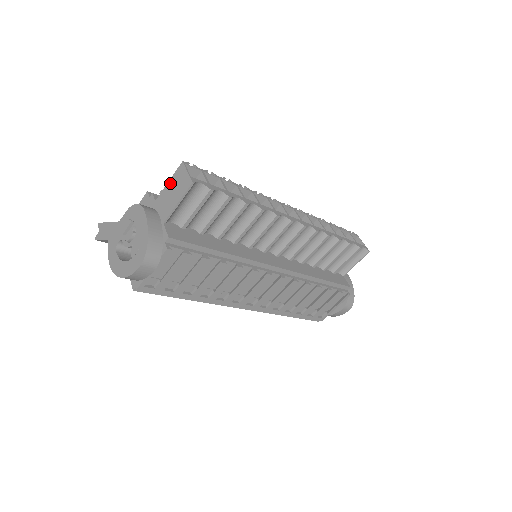
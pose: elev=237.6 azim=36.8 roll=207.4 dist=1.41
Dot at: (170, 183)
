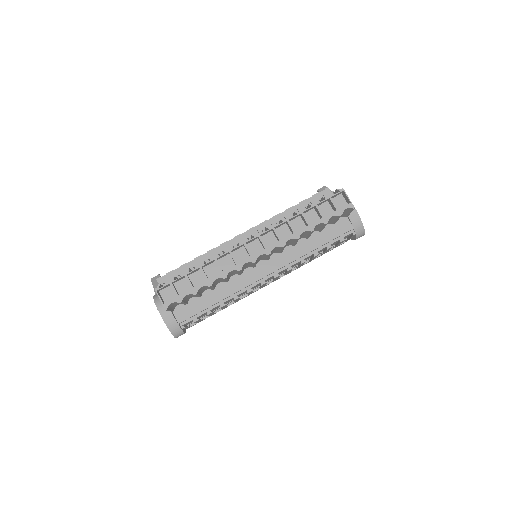
Dot at: occluded
